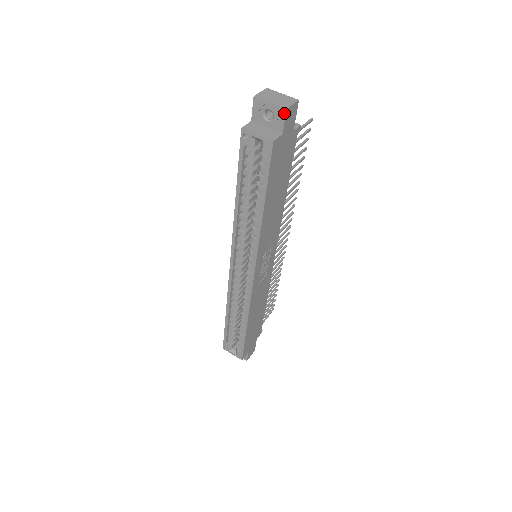
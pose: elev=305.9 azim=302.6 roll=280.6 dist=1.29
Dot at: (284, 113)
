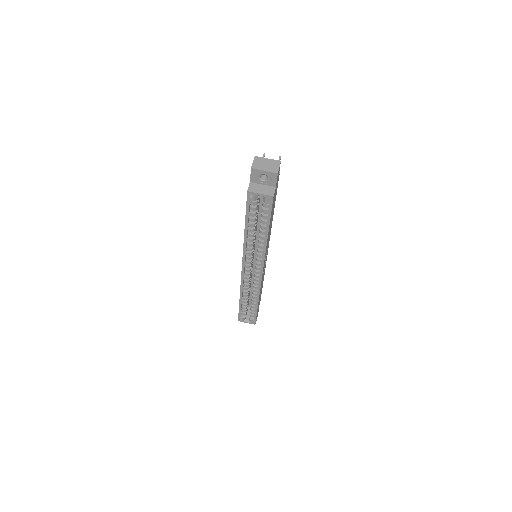
Dot at: (276, 176)
